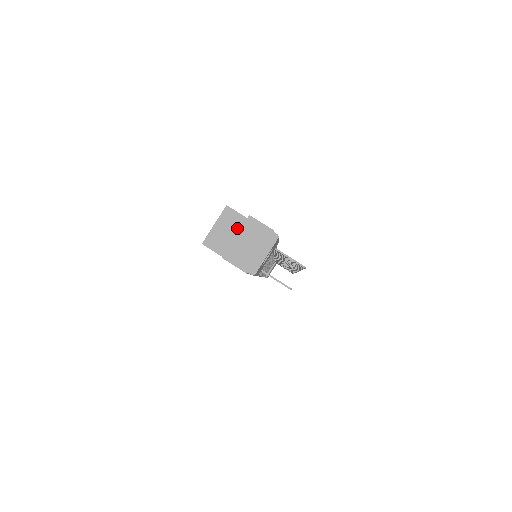
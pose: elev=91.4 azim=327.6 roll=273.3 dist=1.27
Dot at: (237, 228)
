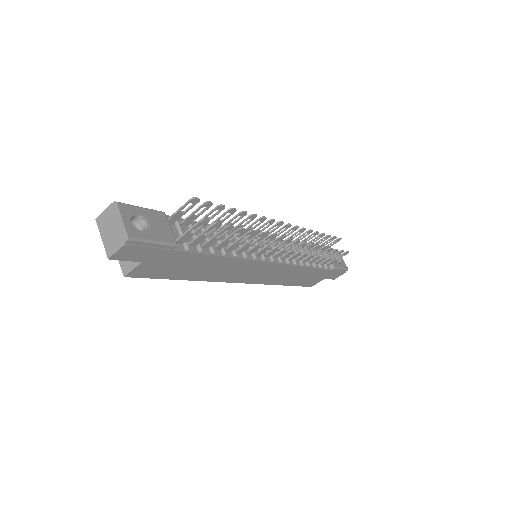
Dot at: occluded
